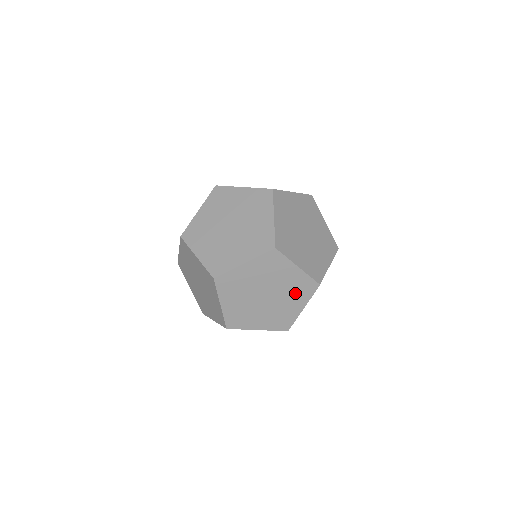
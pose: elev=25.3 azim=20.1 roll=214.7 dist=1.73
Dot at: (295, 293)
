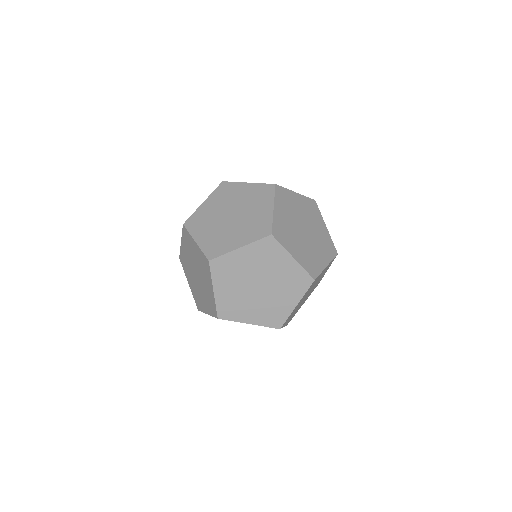
Dot at: occluded
